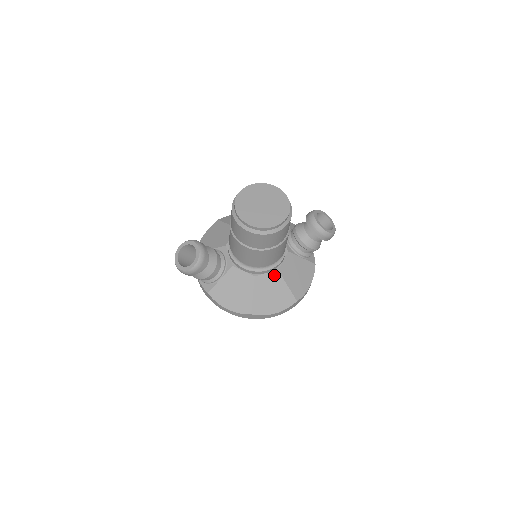
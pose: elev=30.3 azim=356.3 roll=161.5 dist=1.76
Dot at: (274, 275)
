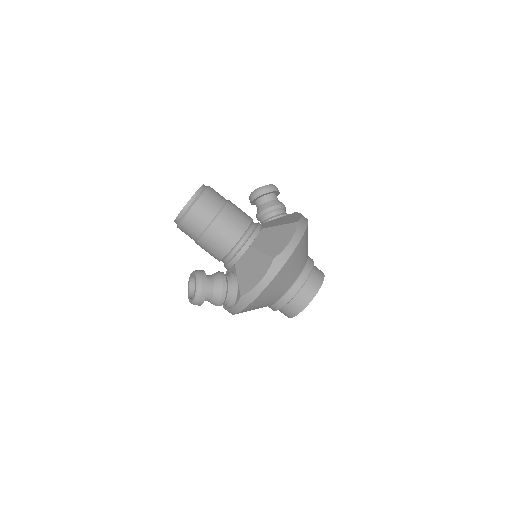
Dot at: (263, 233)
